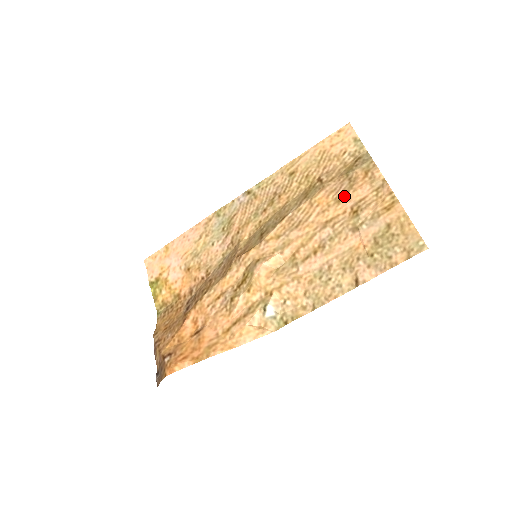
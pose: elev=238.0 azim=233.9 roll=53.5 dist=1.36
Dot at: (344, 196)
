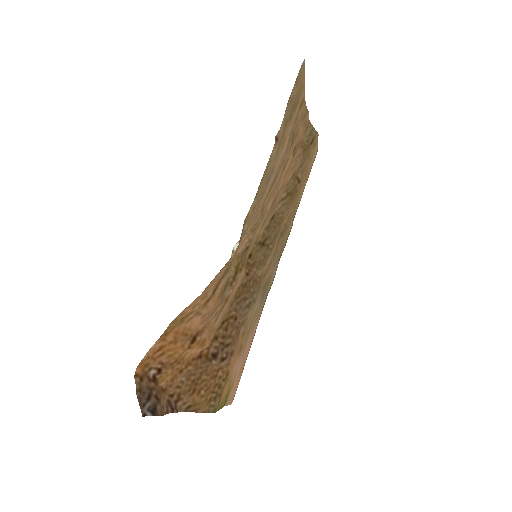
Dot at: (293, 151)
